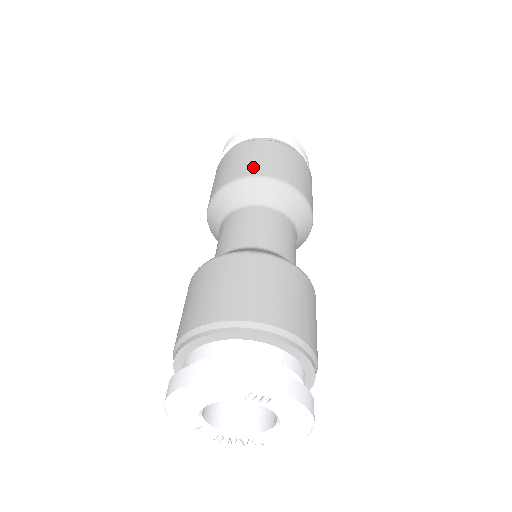
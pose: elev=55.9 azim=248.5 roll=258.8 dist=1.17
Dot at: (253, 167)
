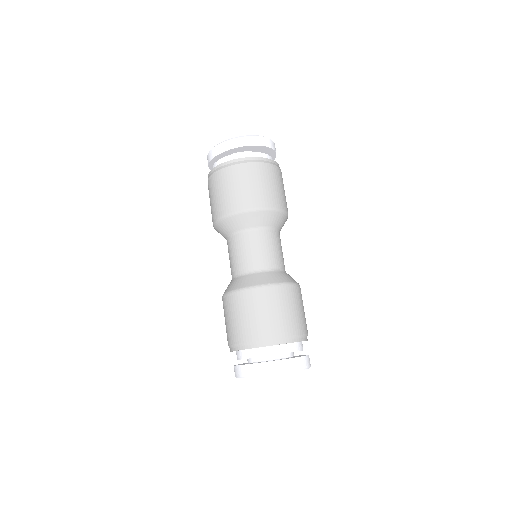
Dot at: (215, 210)
